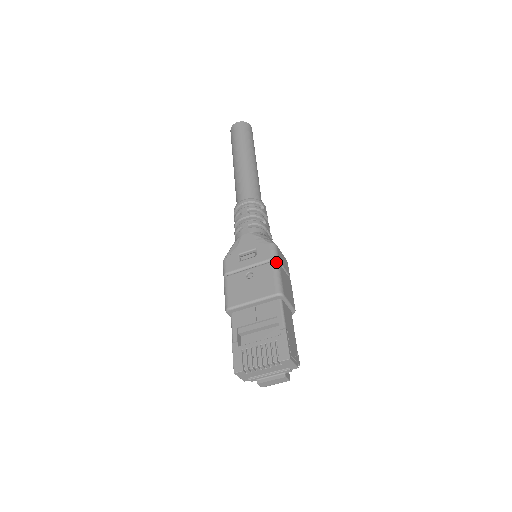
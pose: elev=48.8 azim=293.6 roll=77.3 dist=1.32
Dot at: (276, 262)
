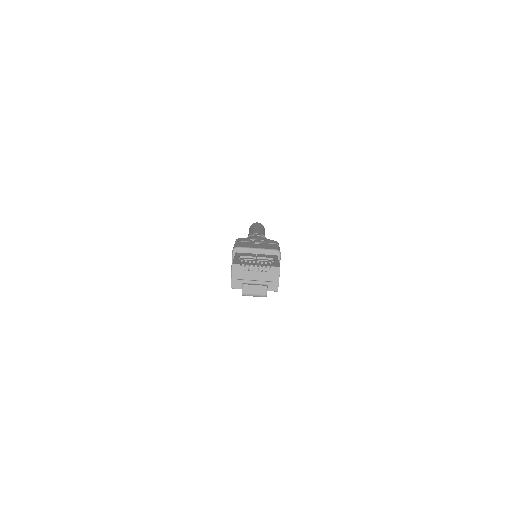
Dot at: (278, 245)
